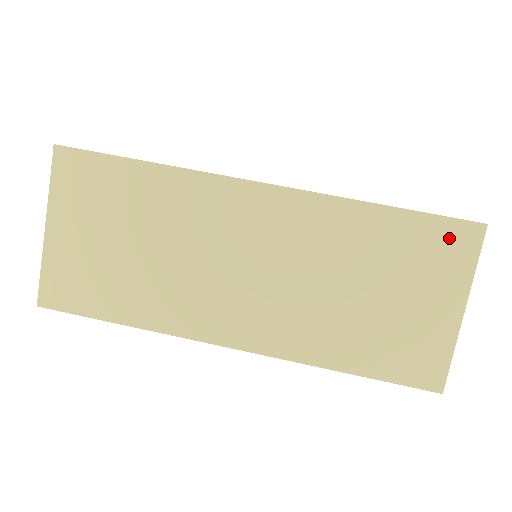
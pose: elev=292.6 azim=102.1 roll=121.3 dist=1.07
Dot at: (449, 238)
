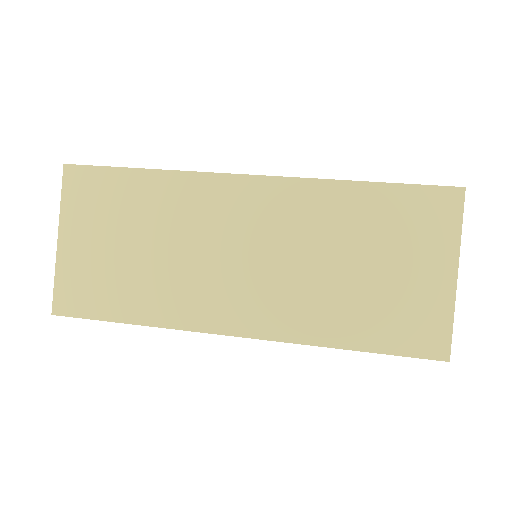
Dot at: occluded
